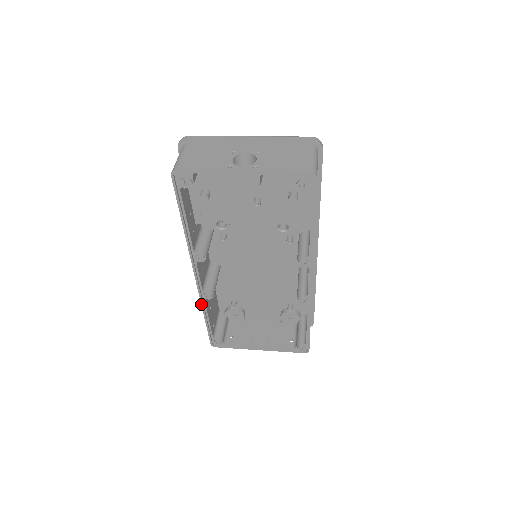
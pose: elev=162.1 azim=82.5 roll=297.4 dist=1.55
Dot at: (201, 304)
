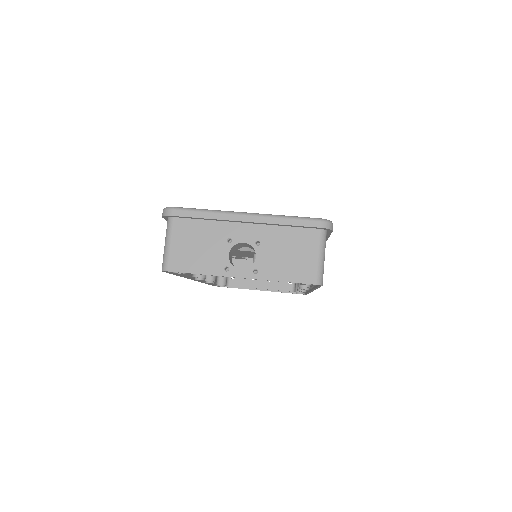
Dot at: occluded
